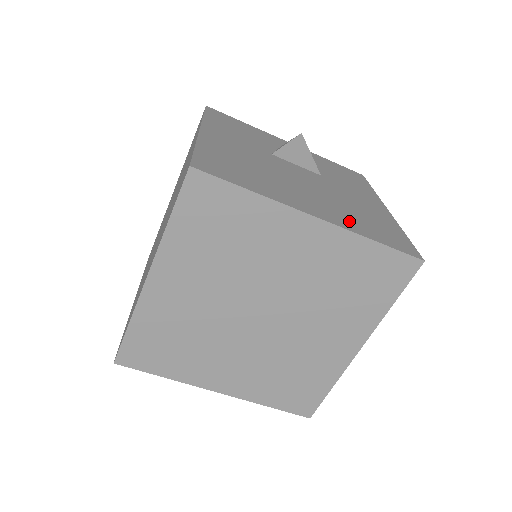
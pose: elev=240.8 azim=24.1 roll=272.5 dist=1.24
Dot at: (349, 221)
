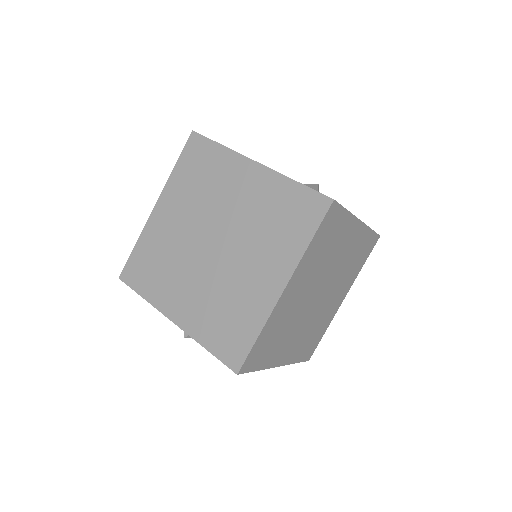
Dot at: occluded
